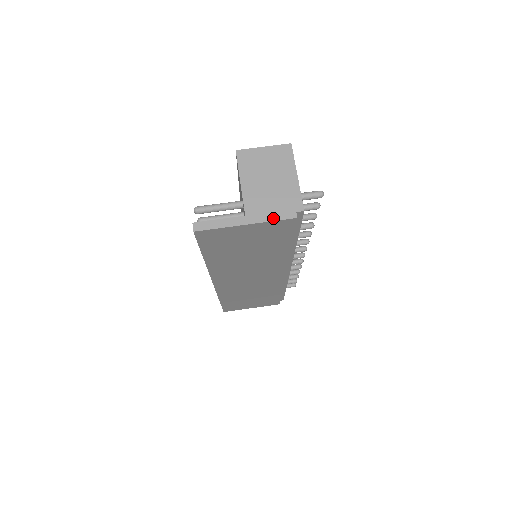
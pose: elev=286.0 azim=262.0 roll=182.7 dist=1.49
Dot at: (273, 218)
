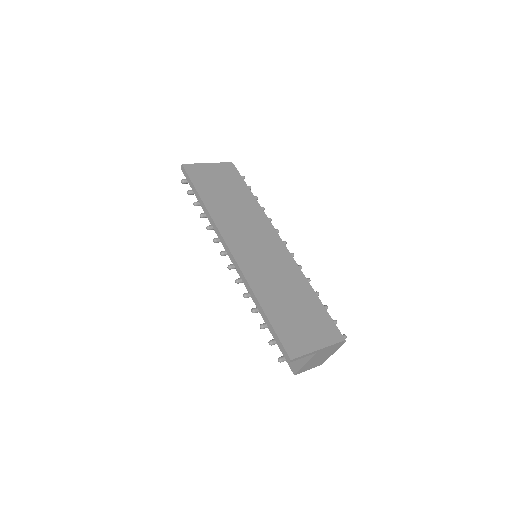
Dot at: (220, 164)
